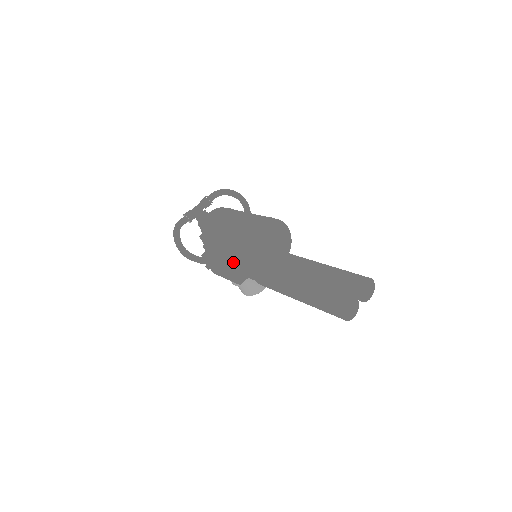
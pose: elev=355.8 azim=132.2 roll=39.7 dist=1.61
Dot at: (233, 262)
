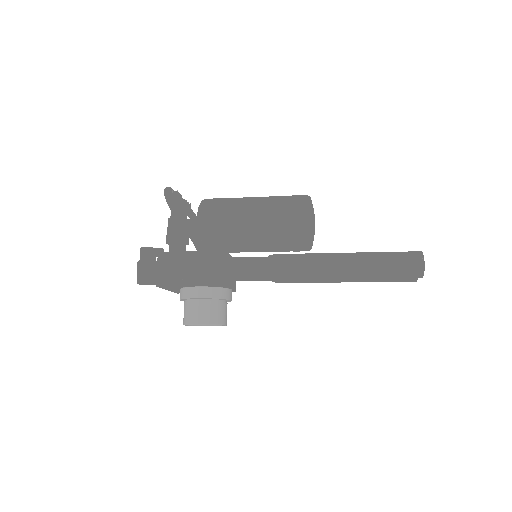
Dot at: (227, 253)
